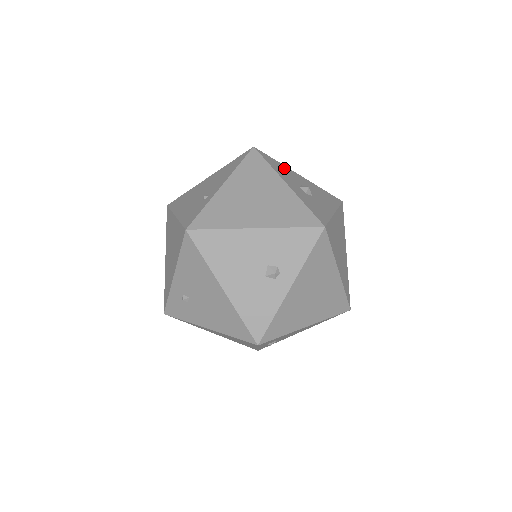
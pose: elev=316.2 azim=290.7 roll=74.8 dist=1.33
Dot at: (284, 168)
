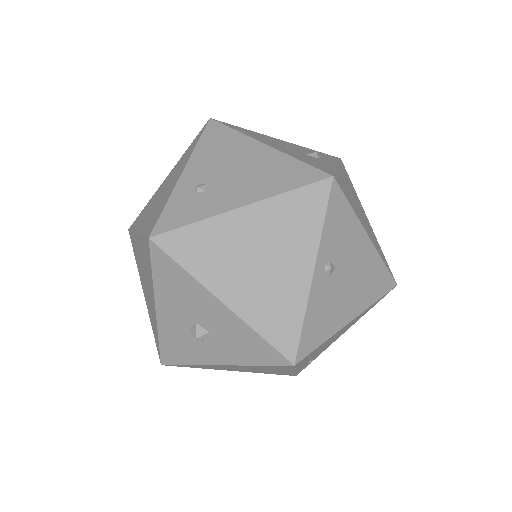
Dot at: occluded
